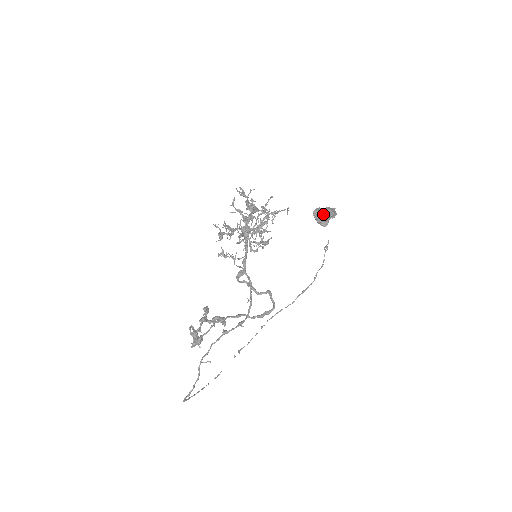
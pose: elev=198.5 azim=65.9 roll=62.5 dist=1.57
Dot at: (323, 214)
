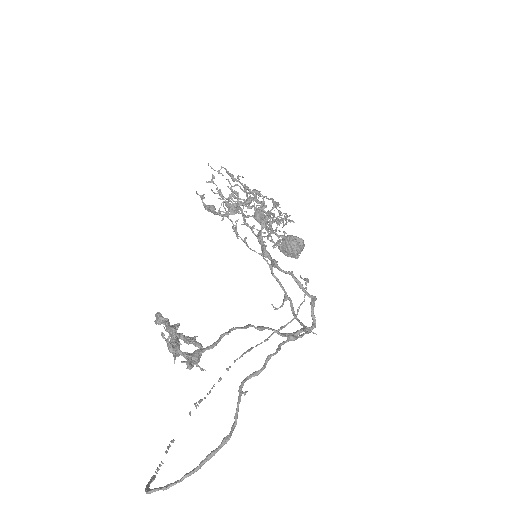
Dot at: (300, 243)
